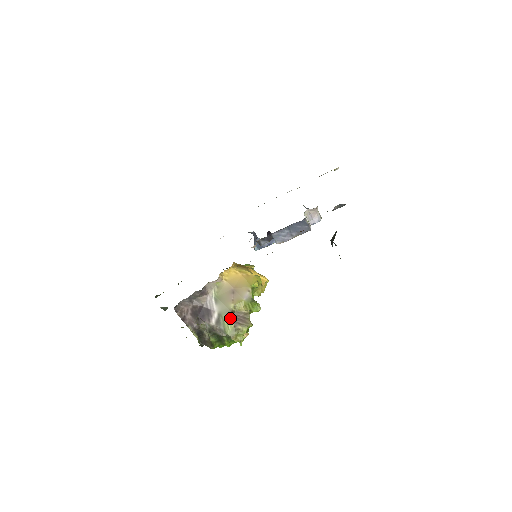
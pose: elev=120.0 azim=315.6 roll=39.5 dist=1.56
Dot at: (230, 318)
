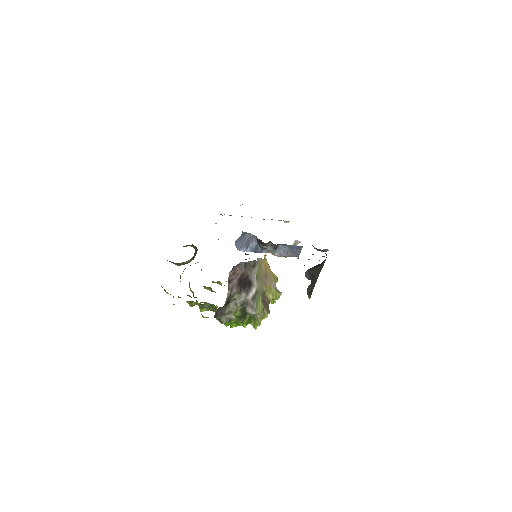
Dot at: (262, 299)
